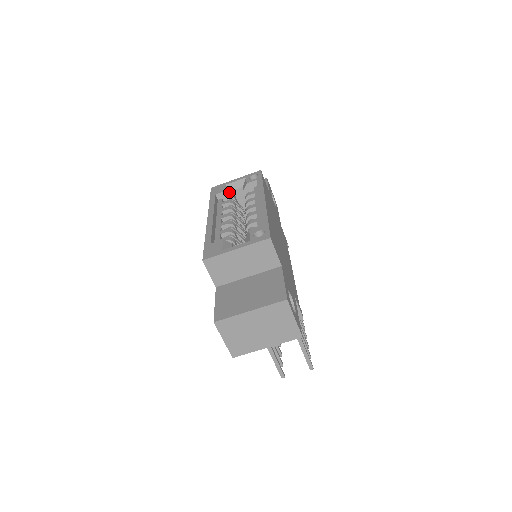
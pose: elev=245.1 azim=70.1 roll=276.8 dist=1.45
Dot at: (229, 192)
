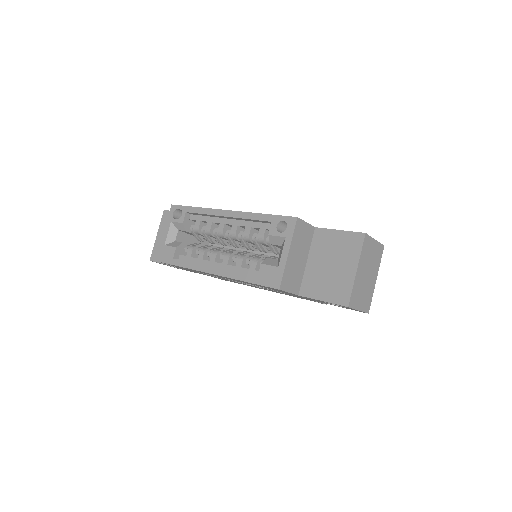
Dot at: (178, 245)
